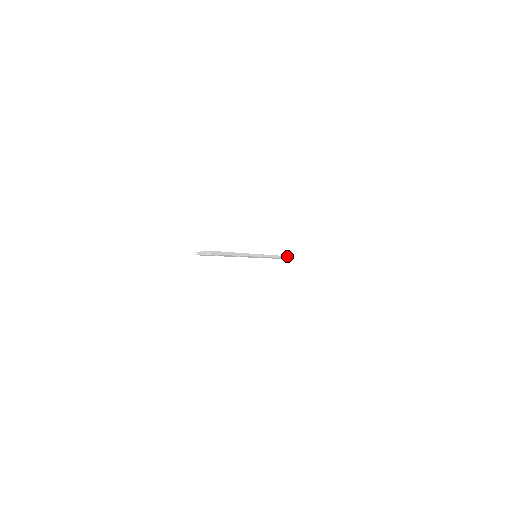
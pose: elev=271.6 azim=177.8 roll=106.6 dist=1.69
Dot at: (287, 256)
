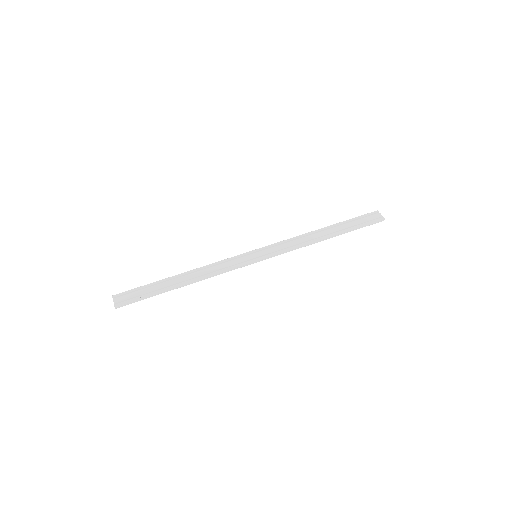
Dot at: (371, 223)
